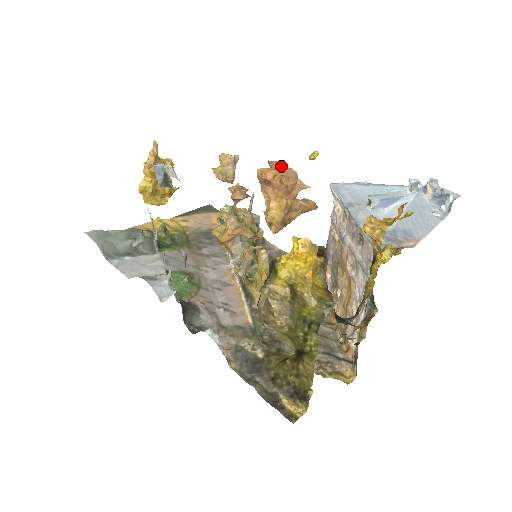
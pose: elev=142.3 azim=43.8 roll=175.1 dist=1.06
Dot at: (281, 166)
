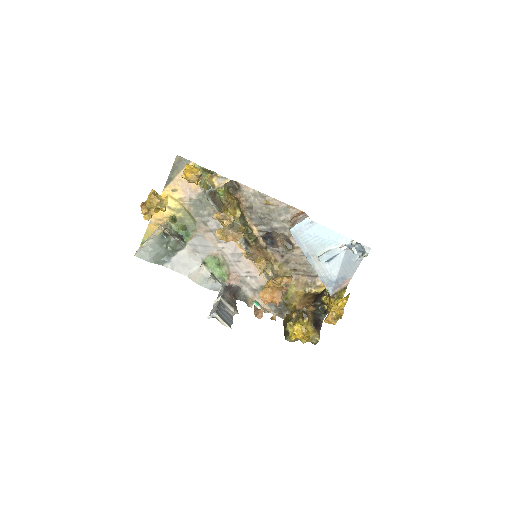
Dot at: occluded
